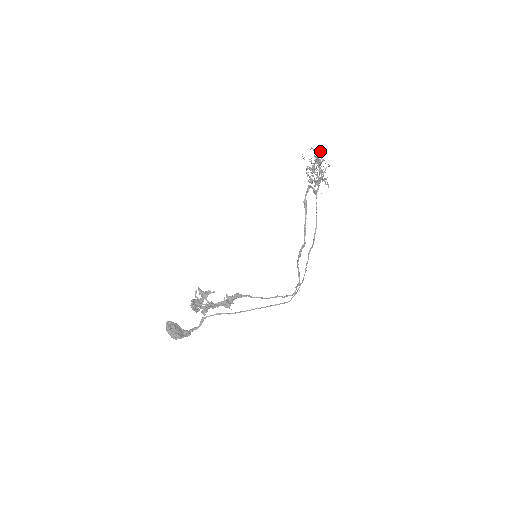
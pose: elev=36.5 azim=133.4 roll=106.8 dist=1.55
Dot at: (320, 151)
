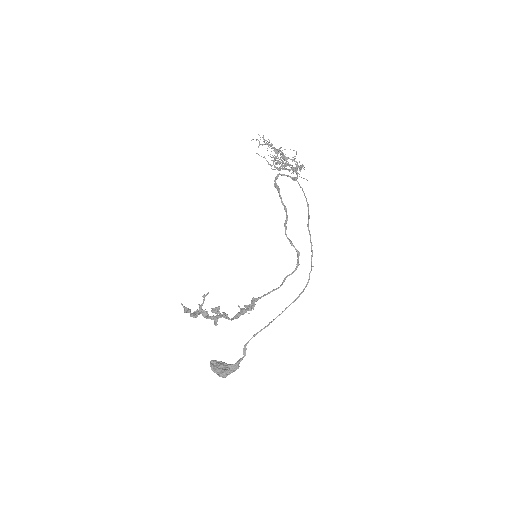
Dot at: (263, 138)
